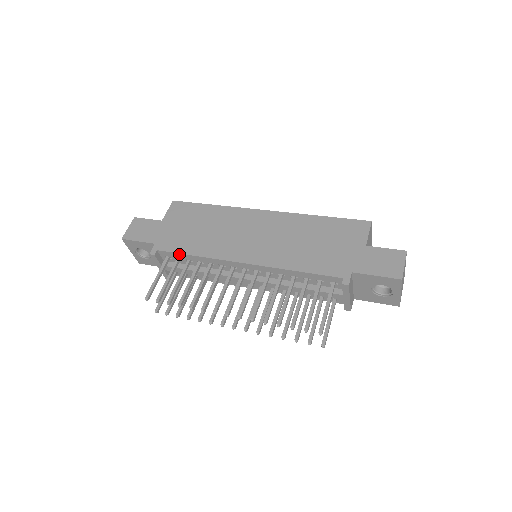
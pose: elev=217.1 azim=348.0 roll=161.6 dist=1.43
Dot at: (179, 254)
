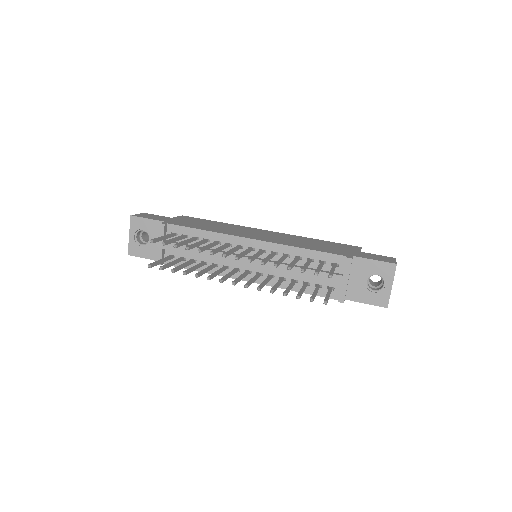
Dot at: (189, 229)
